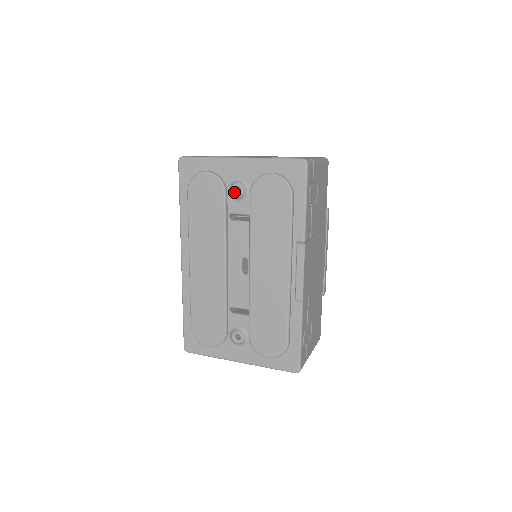
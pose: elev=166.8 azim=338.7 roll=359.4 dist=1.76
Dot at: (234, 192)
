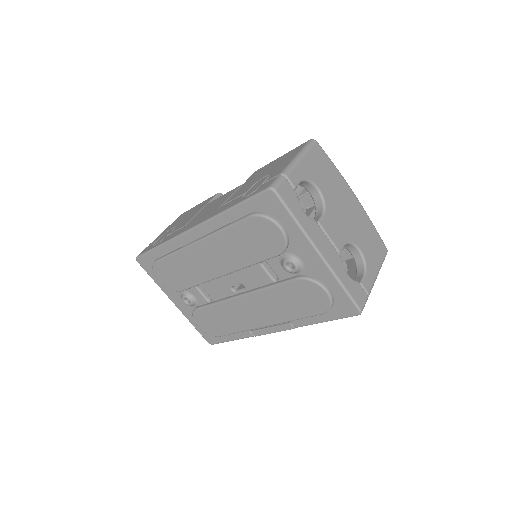
Dot at: (286, 264)
